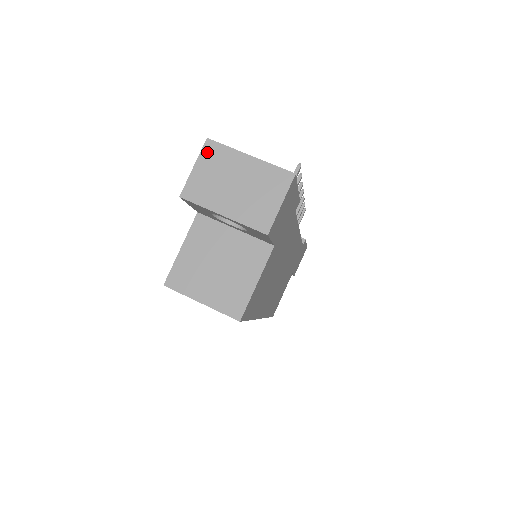
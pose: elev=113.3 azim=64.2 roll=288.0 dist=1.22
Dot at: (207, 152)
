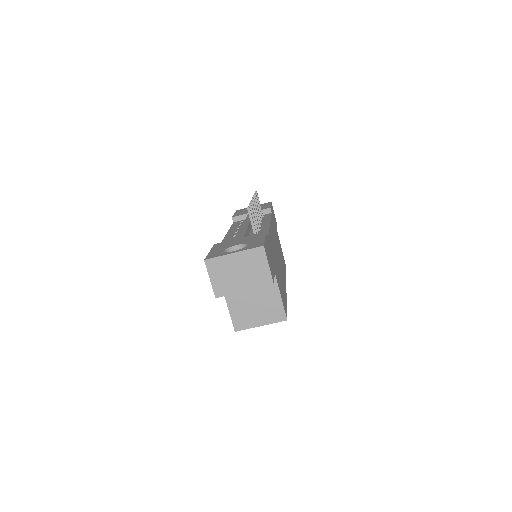
Dot at: (210, 267)
